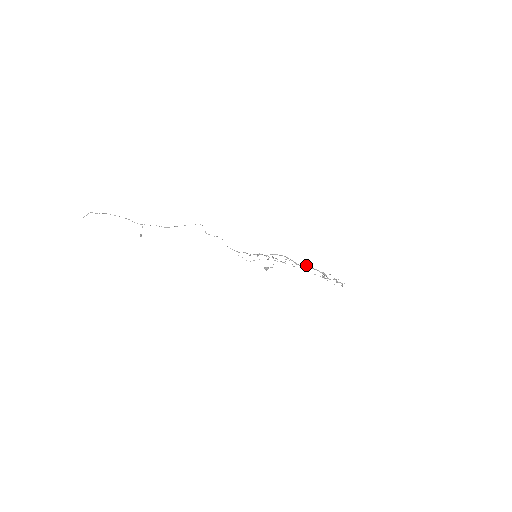
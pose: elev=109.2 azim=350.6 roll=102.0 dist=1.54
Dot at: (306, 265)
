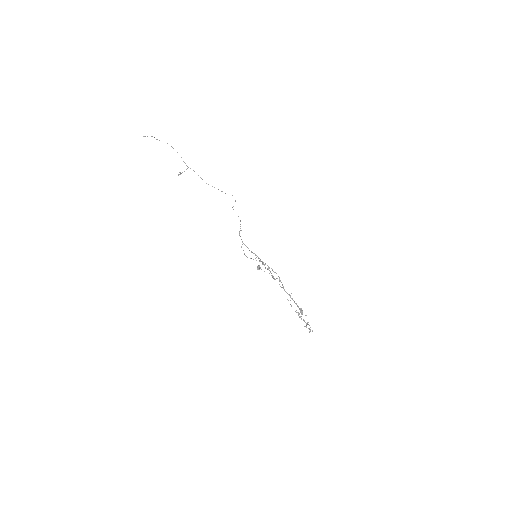
Dot at: occluded
